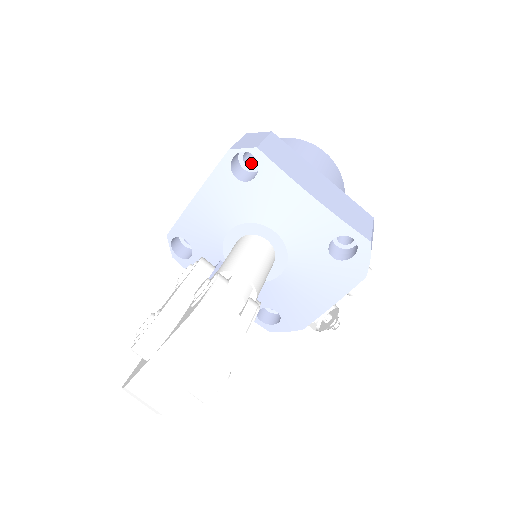
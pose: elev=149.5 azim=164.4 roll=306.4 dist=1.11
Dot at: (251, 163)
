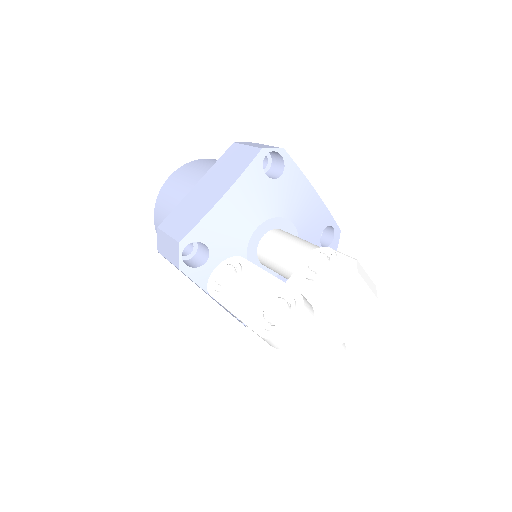
Dot at: occluded
